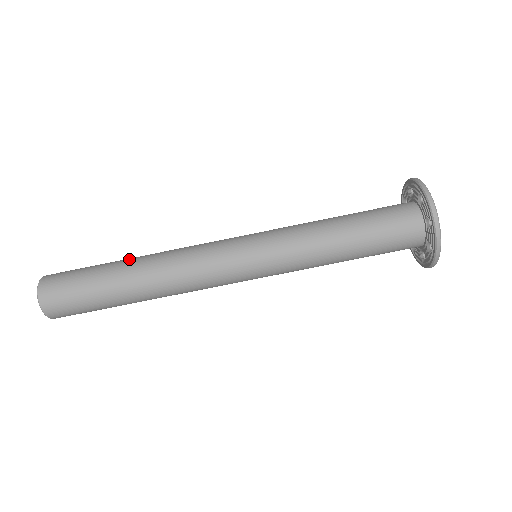
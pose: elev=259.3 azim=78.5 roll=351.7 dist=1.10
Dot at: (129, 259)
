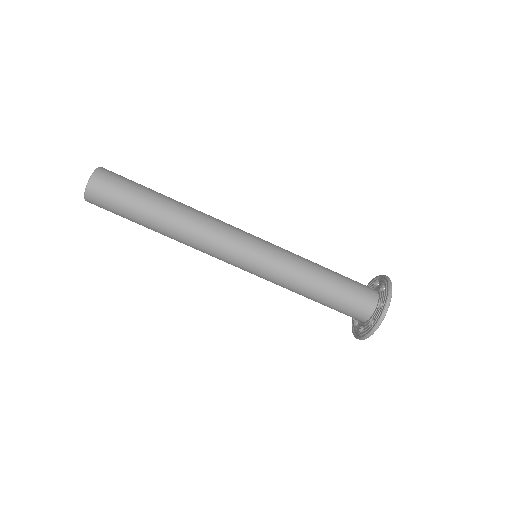
Dot at: (171, 198)
